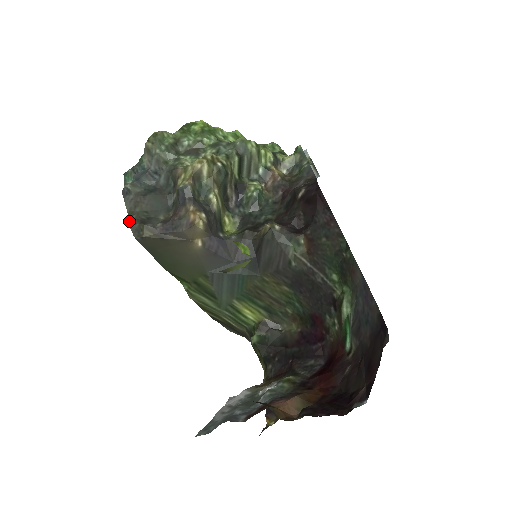
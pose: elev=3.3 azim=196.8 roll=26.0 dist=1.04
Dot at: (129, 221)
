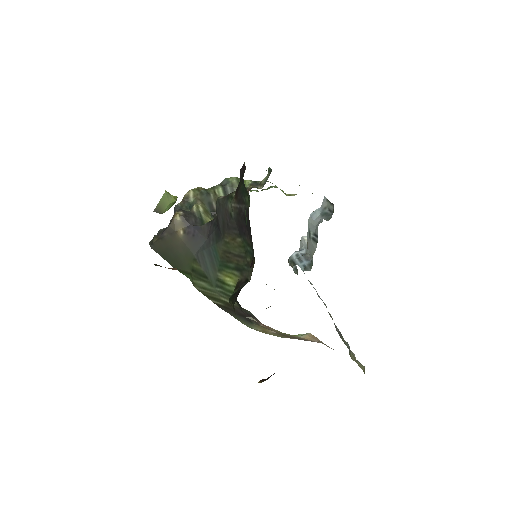
Dot at: occluded
